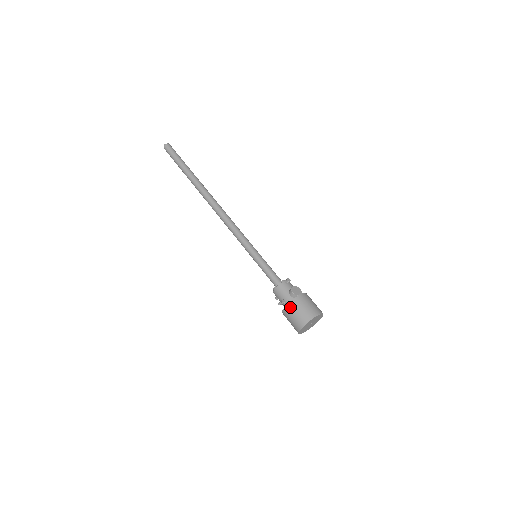
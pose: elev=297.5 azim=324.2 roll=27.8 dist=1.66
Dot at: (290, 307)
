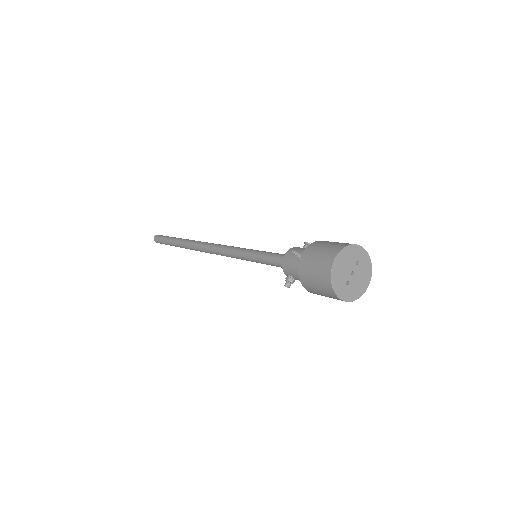
Dot at: (313, 246)
